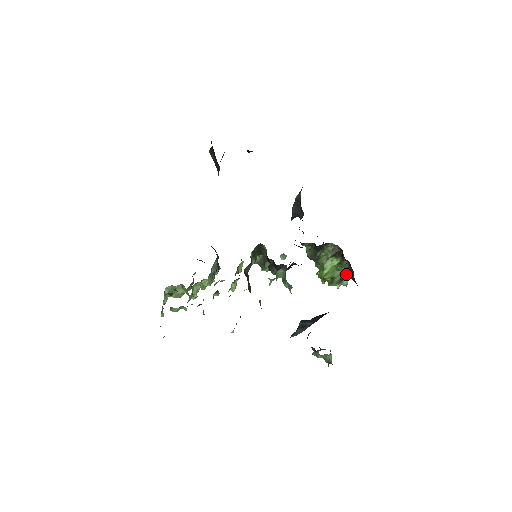
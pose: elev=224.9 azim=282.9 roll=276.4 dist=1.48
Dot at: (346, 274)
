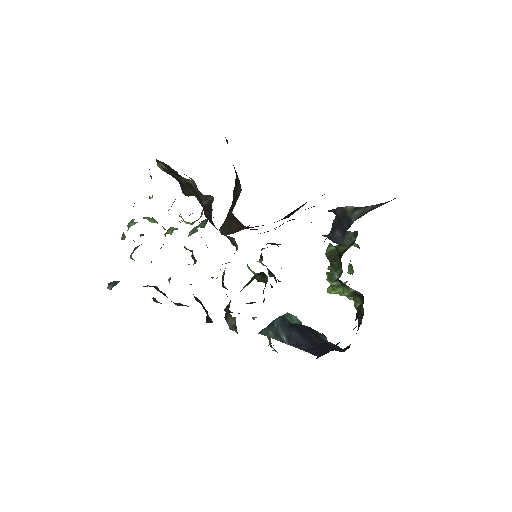
Dot at: occluded
